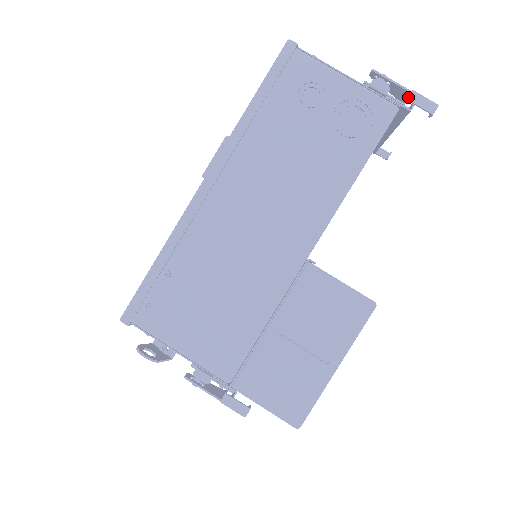
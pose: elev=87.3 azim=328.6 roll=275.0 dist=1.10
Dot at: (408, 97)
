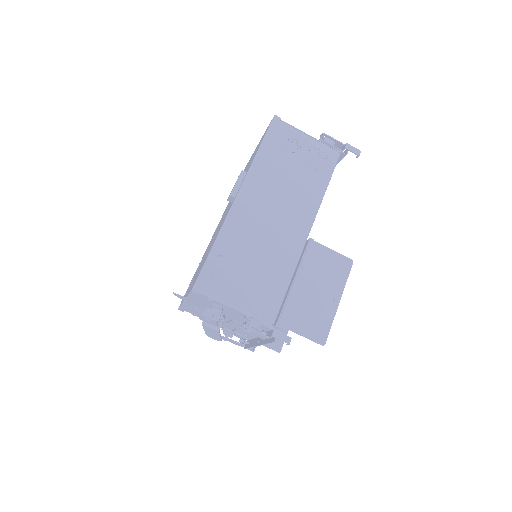
Dot at: (345, 147)
